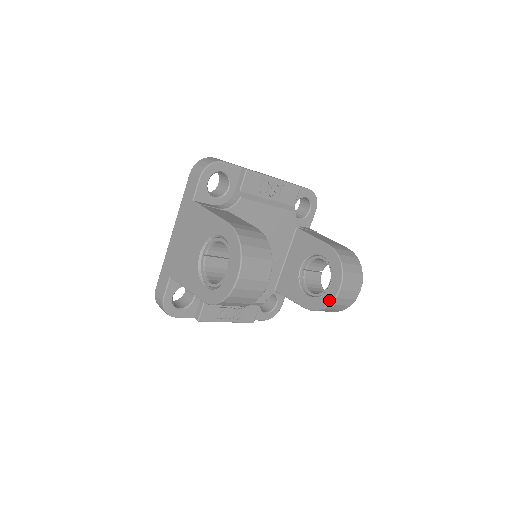
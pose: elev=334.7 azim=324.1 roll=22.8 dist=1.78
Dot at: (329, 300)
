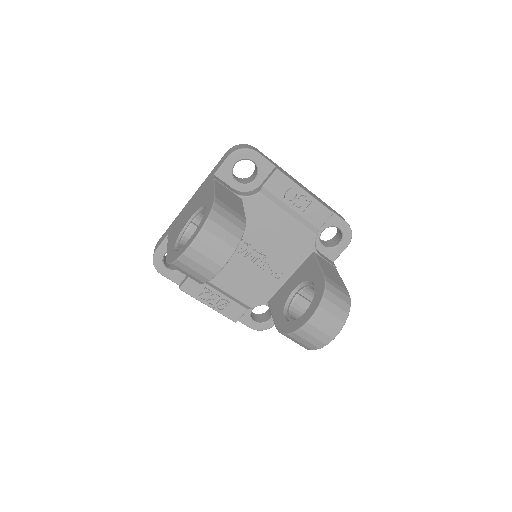
Dot at: (295, 328)
